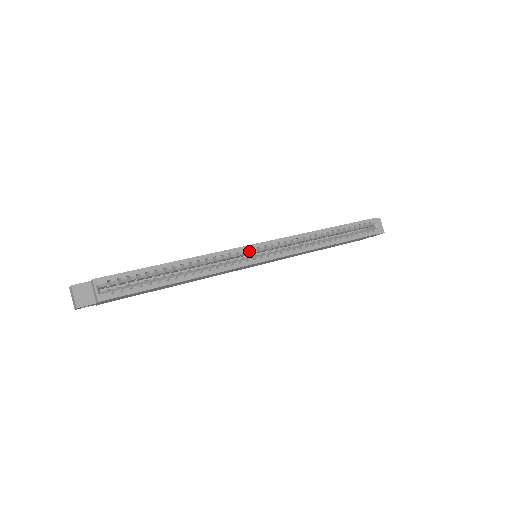
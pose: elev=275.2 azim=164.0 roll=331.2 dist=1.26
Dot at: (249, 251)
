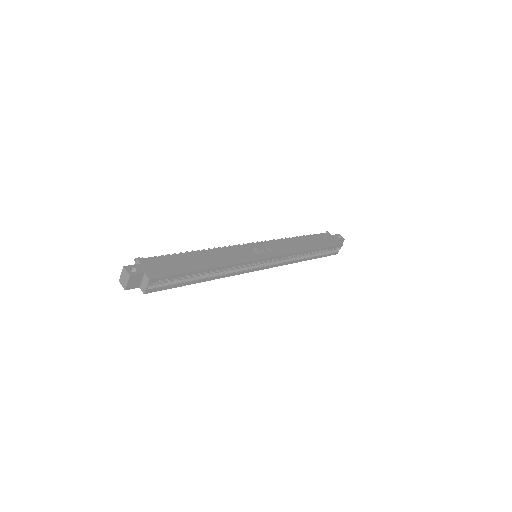
Dot at: occluded
